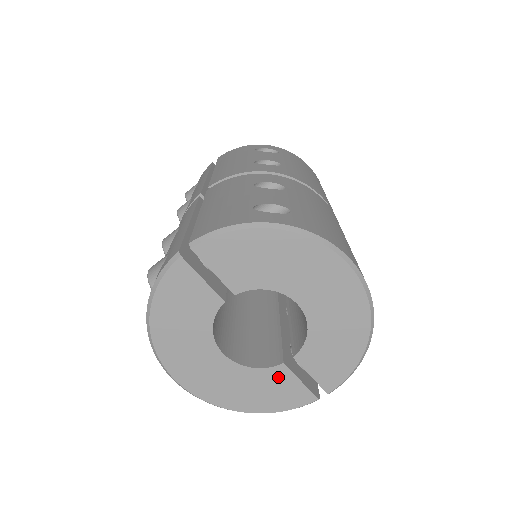
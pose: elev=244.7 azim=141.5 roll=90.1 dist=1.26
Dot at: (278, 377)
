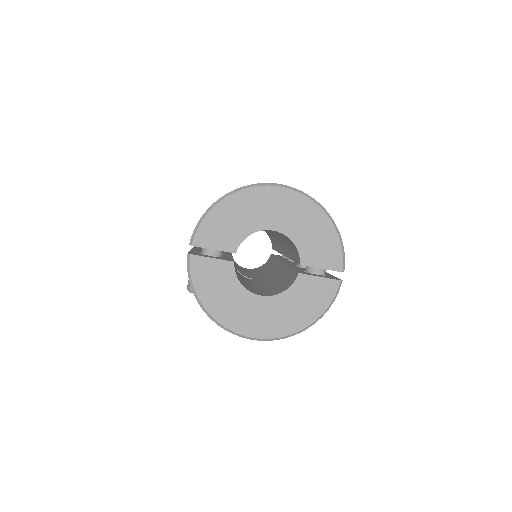
Dot at: (304, 285)
